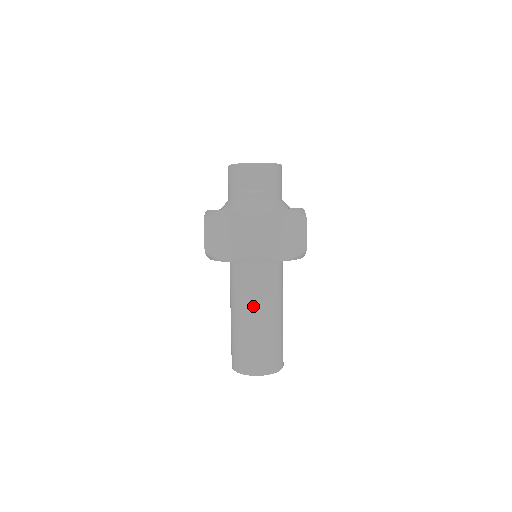
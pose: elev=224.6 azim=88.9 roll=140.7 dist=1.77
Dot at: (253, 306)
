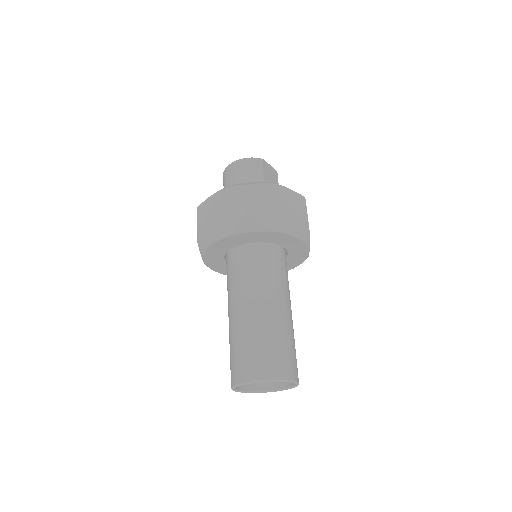
Dot at: (284, 295)
